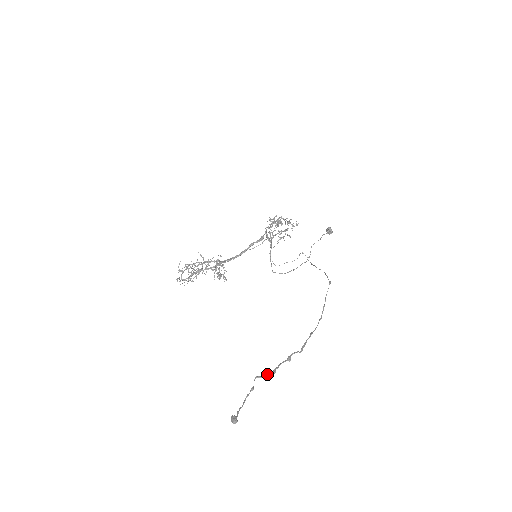
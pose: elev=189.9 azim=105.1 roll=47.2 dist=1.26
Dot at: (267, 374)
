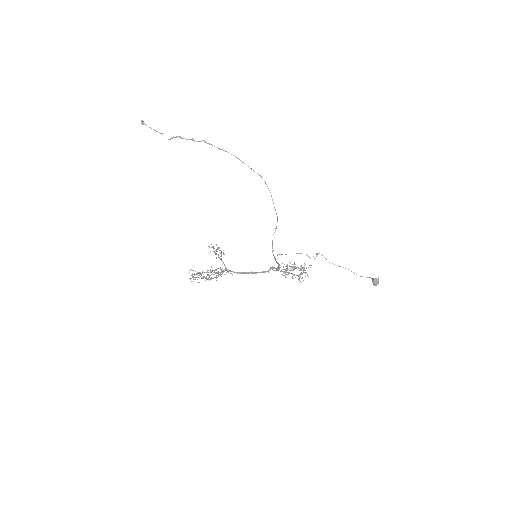
Dot at: occluded
